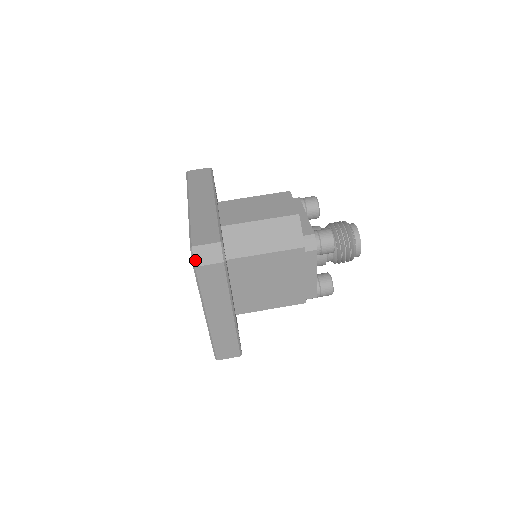
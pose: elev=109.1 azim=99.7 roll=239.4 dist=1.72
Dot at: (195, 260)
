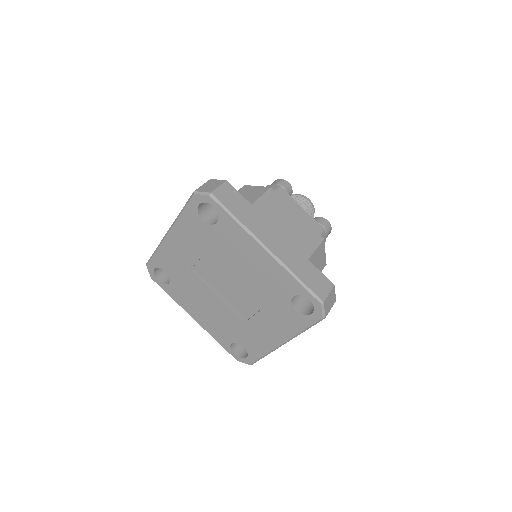
Dot at: (206, 192)
